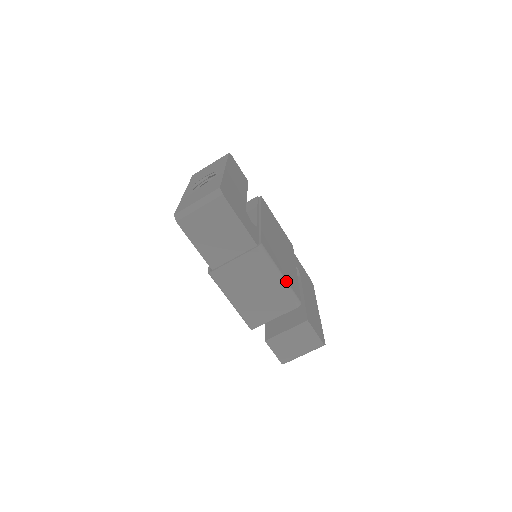
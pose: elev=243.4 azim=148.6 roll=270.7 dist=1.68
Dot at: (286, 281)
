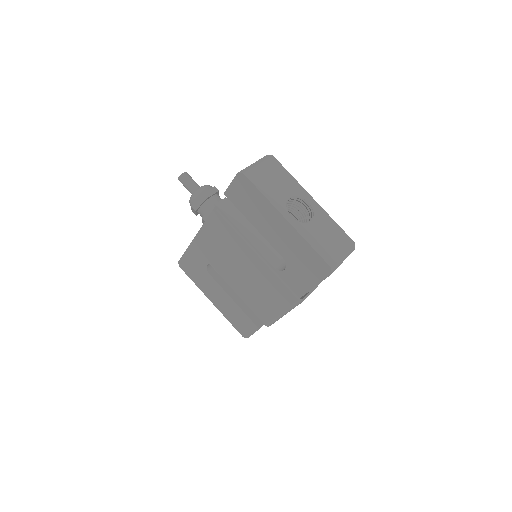
Dot at: occluded
